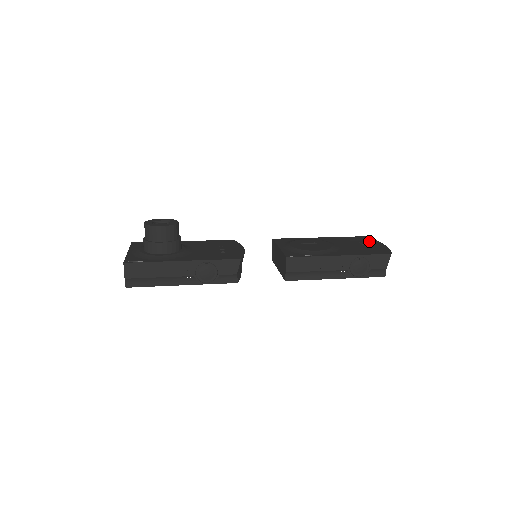
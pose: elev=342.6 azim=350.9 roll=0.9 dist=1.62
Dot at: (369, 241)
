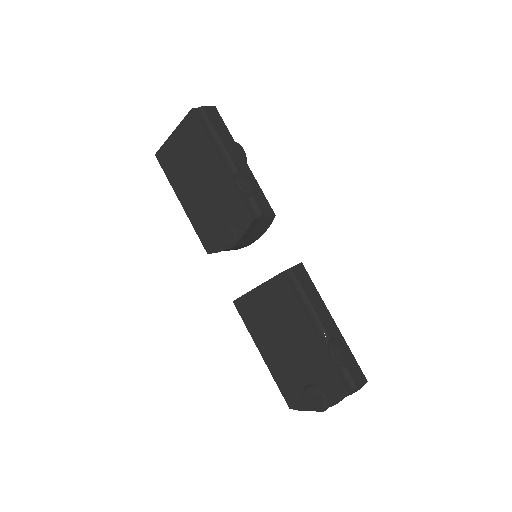
Dot at: occluded
